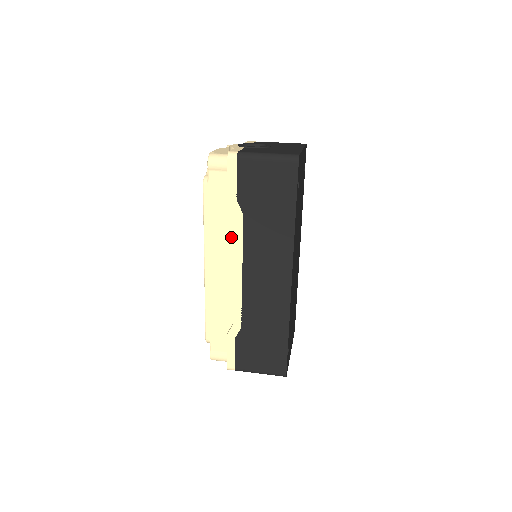
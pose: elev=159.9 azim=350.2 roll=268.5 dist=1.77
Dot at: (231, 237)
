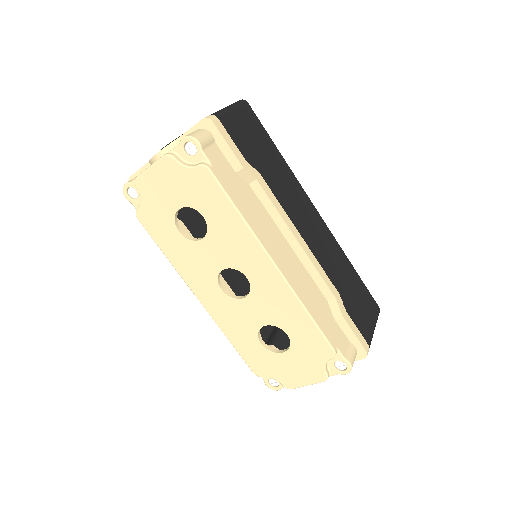
Dot at: (264, 212)
